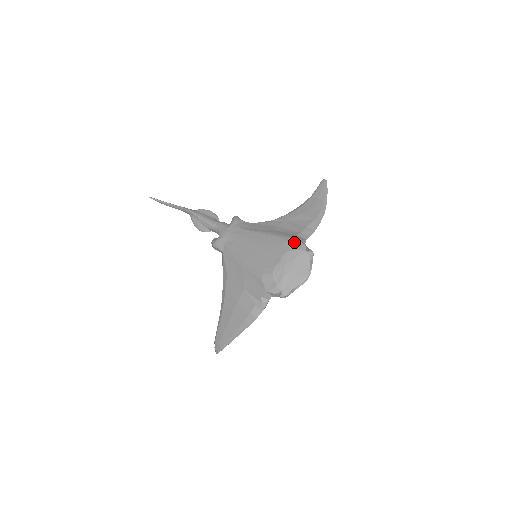
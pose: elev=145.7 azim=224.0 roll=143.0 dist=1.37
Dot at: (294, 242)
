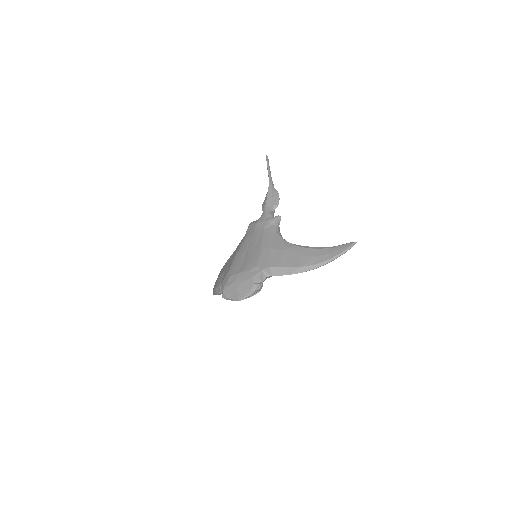
Dot at: (257, 269)
